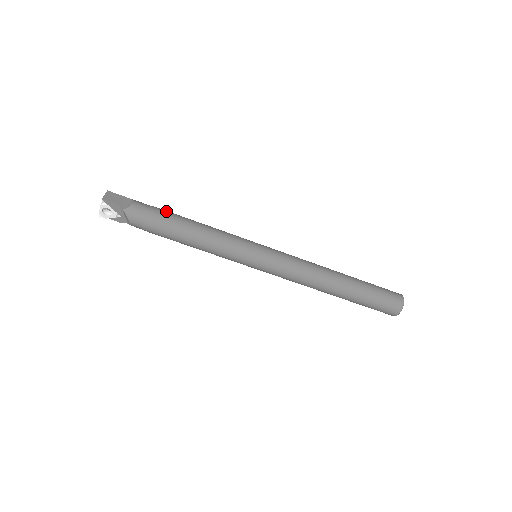
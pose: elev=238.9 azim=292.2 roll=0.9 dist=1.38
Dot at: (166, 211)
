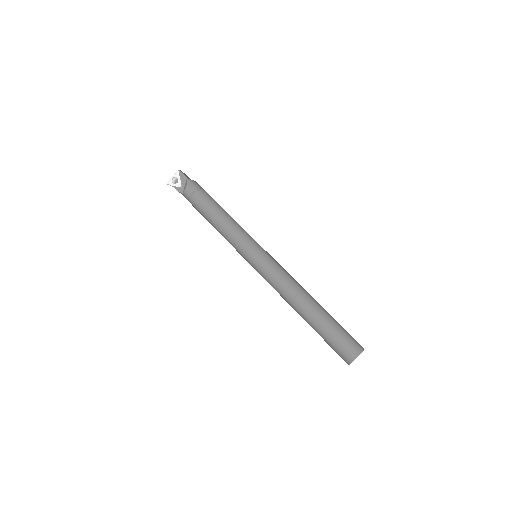
Dot at: occluded
